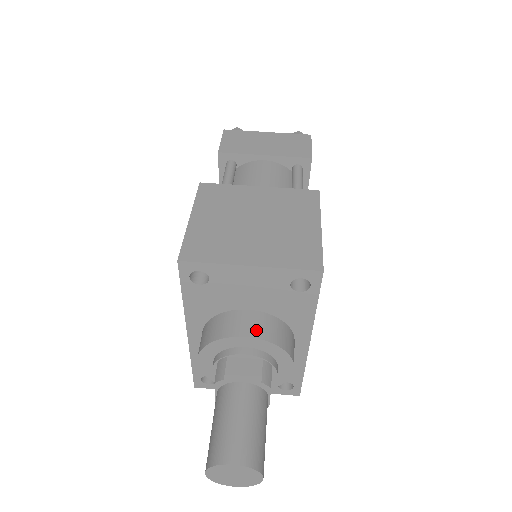
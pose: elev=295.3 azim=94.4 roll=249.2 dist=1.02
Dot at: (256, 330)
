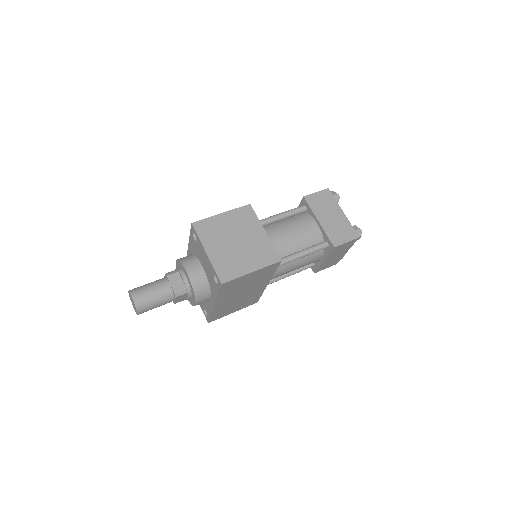
Dot at: (193, 275)
